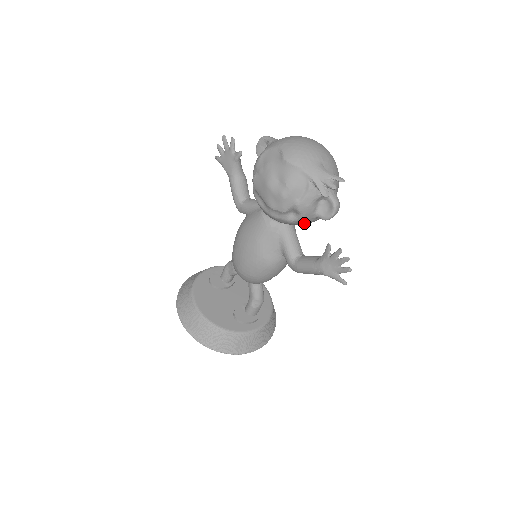
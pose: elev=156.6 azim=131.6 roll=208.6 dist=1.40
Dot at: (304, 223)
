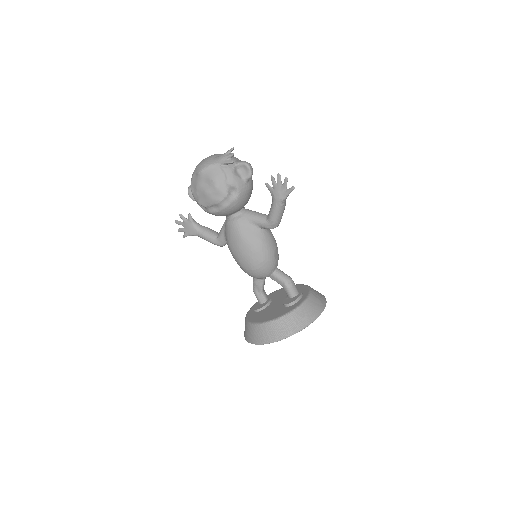
Dot at: (246, 193)
